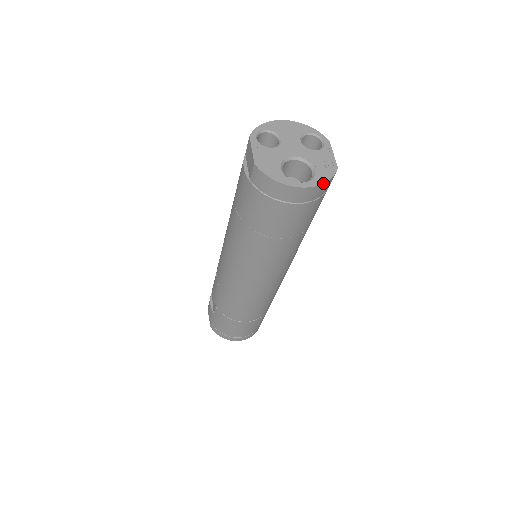
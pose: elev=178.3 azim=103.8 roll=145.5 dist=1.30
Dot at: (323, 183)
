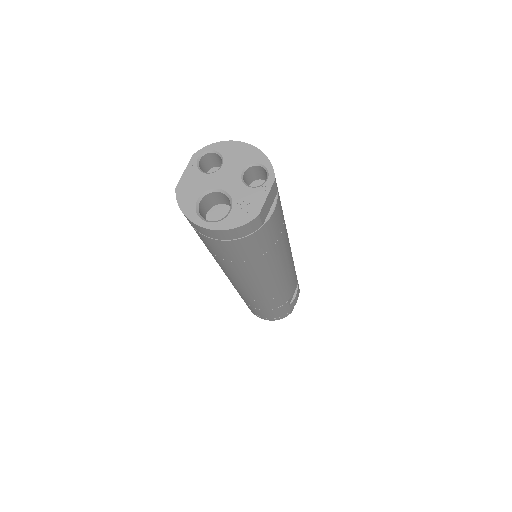
Dot at: (228, 229)
